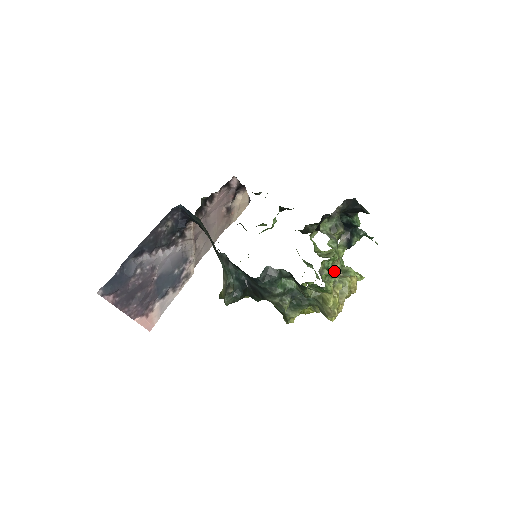
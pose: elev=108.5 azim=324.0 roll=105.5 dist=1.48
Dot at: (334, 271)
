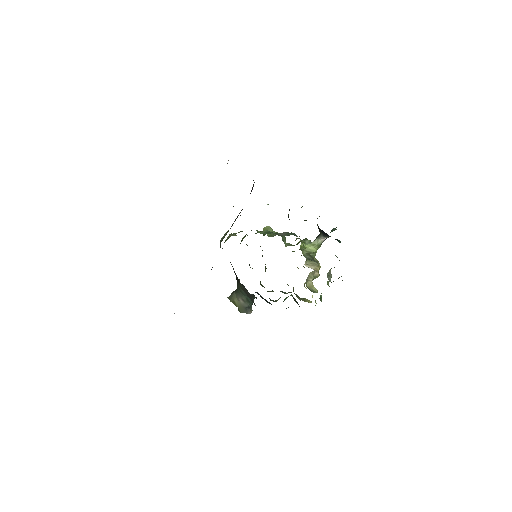
Dot at: (312, 272)
